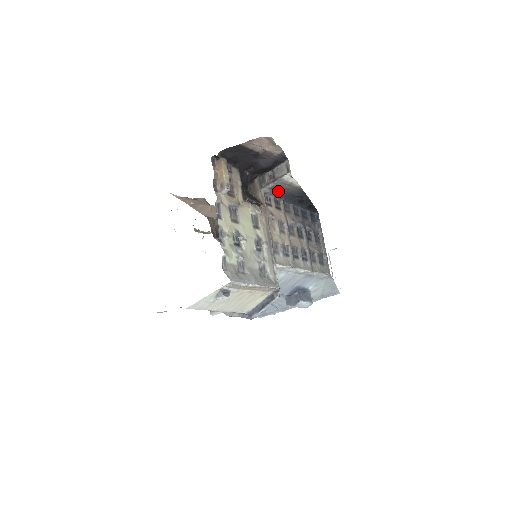
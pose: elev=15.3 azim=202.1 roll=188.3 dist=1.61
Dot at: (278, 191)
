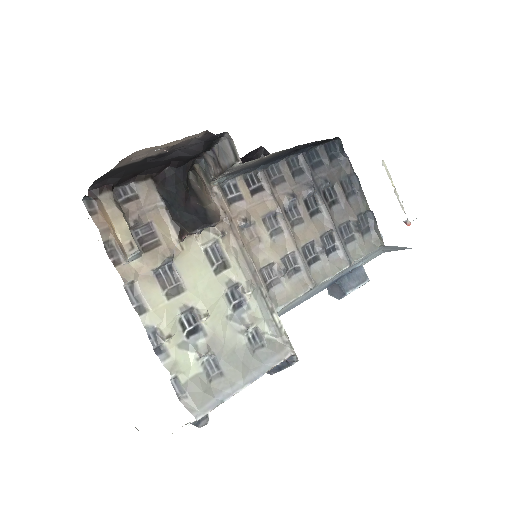
Dot at: (243, 169)
